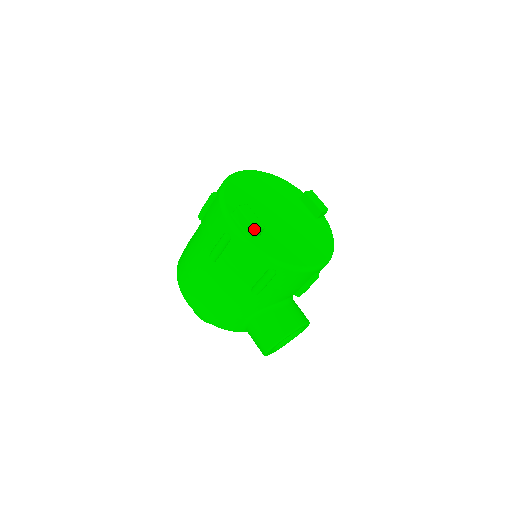
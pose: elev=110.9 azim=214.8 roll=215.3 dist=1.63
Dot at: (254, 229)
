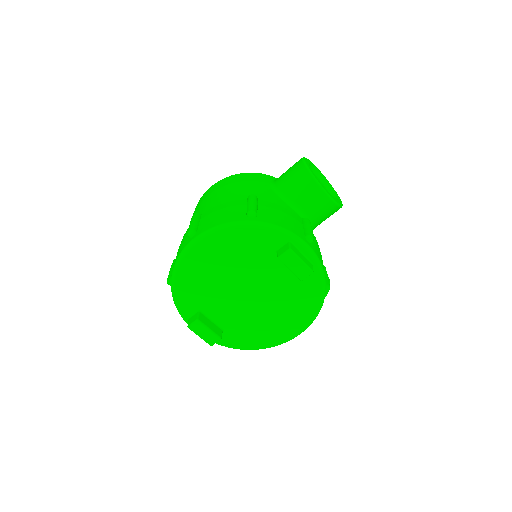
Dot at: occluded
